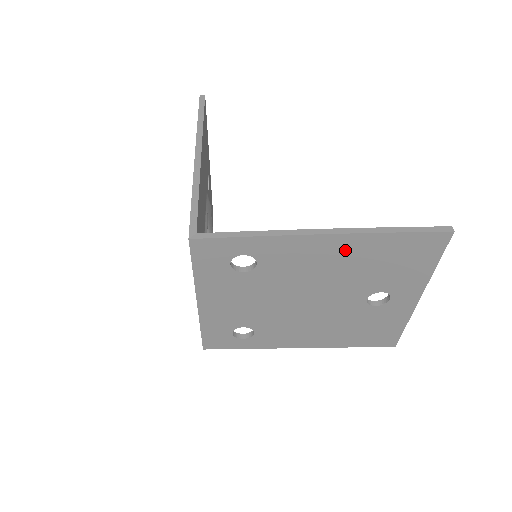
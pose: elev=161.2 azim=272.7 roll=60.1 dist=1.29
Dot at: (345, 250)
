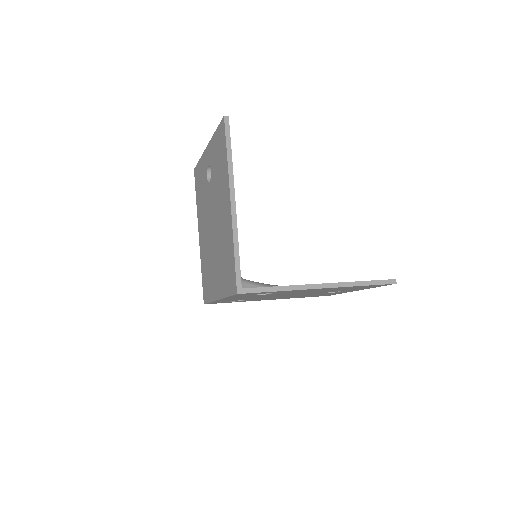
Dot at: occluded
